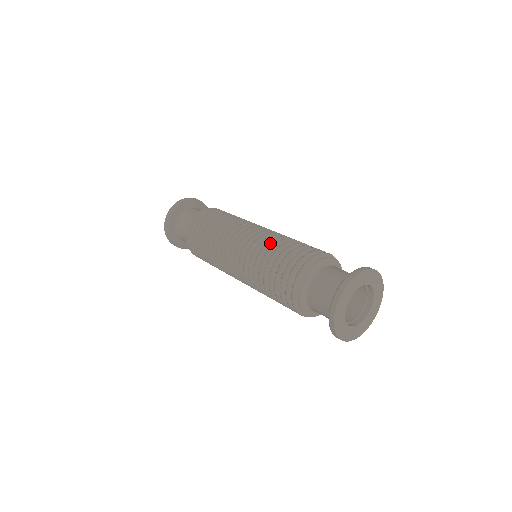
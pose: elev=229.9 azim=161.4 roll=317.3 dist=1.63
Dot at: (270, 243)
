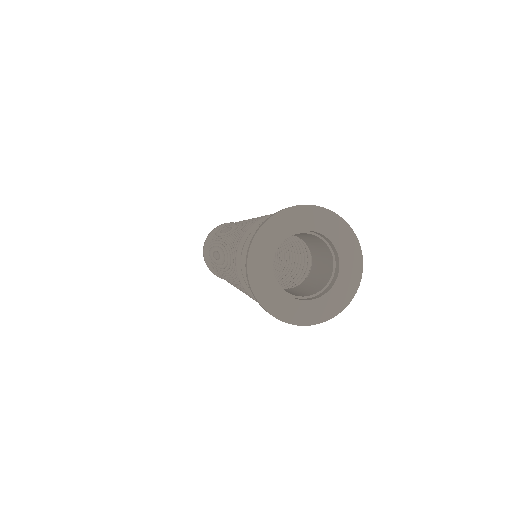
Dot at: (225, 254)
